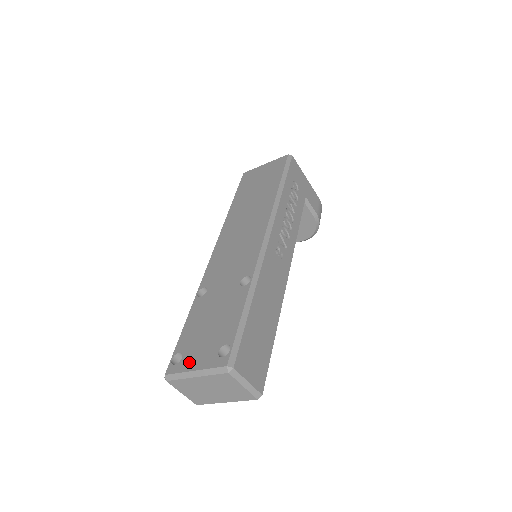
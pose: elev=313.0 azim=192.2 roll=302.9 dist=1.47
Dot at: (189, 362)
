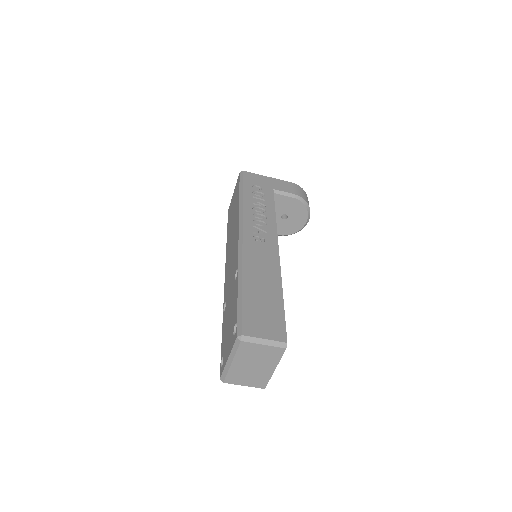
Dot at: (225, 357)
